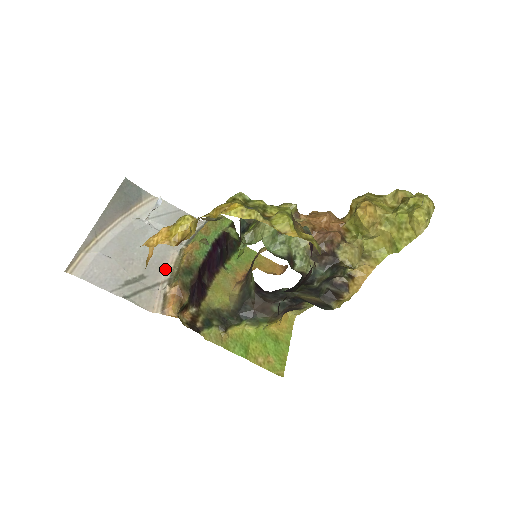
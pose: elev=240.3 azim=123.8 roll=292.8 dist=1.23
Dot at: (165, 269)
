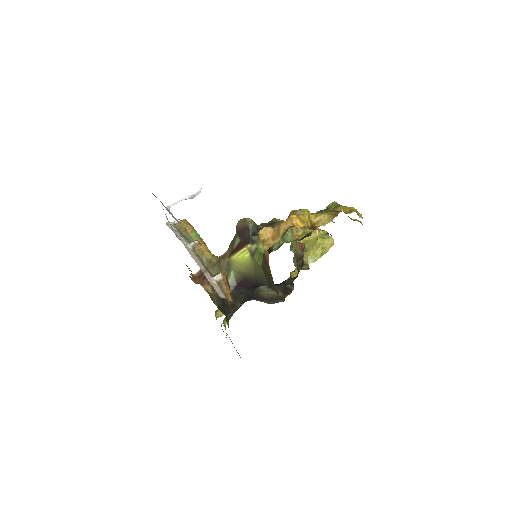
Dot at: (195, 260)
